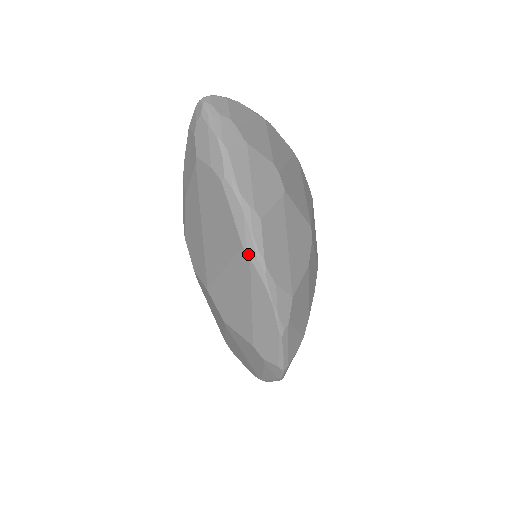
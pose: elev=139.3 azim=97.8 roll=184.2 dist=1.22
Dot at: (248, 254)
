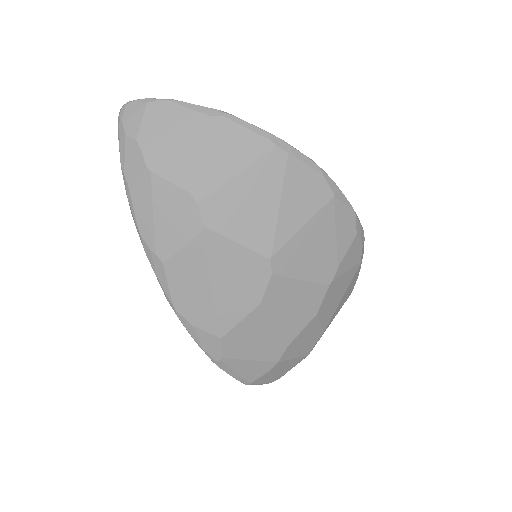
Dot at: occluded
